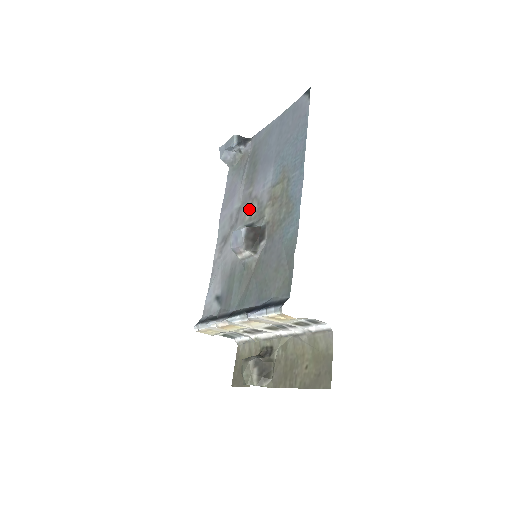
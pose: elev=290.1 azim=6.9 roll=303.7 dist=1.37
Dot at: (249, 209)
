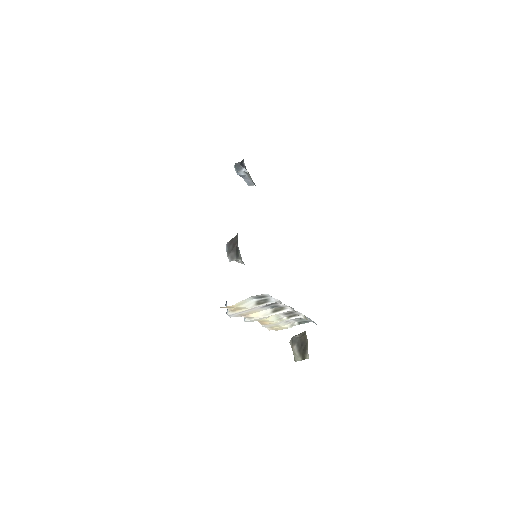
Dot at: occluded
